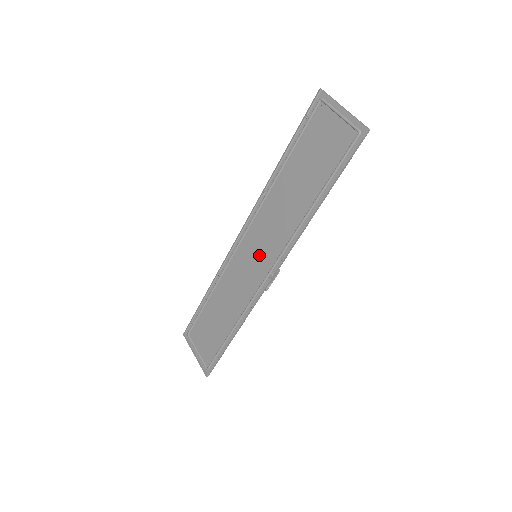
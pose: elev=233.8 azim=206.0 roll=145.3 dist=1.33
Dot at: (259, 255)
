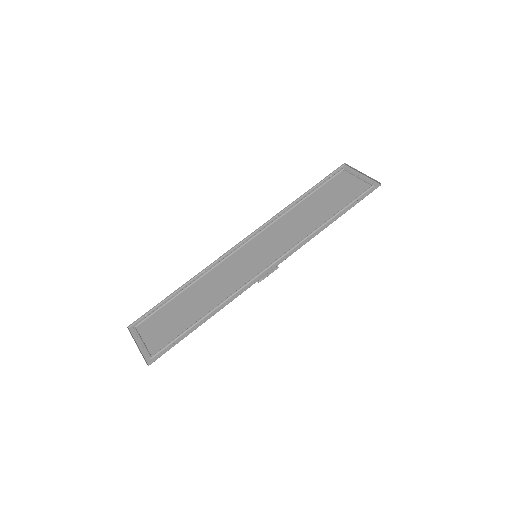
Dot at: (260, 255)
